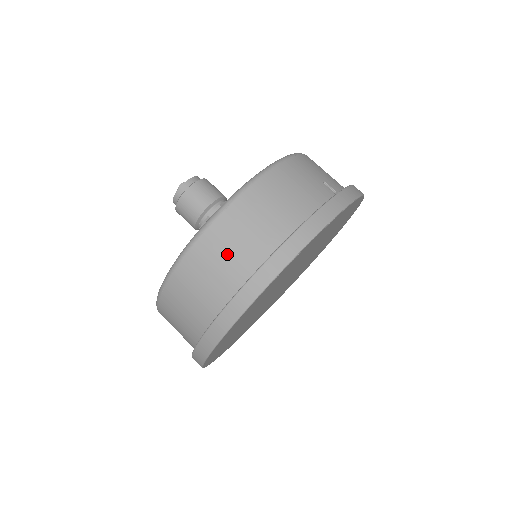
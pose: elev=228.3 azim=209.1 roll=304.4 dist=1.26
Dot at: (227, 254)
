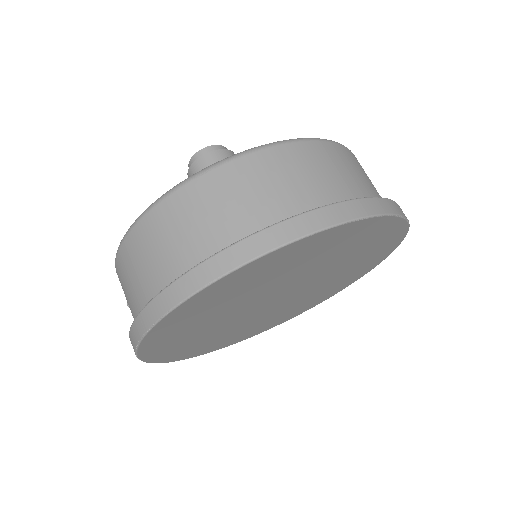
Dot at: (323, 172)
